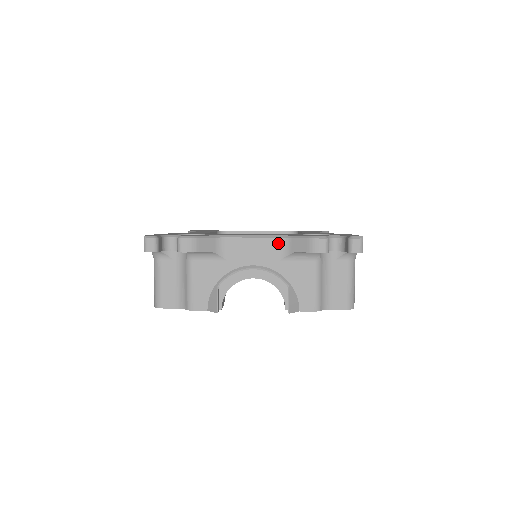
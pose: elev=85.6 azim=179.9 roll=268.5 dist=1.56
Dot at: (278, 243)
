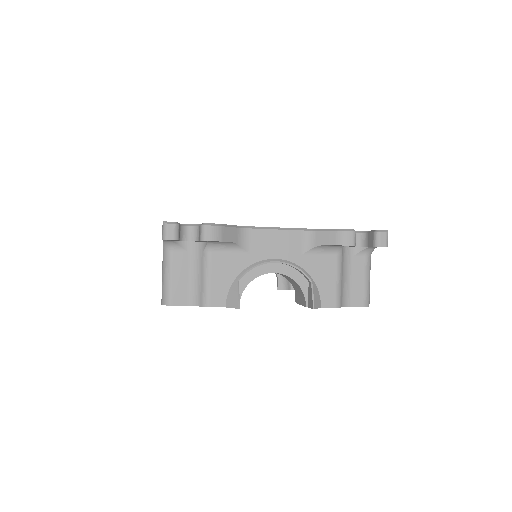
Dot at: (301, 236)
